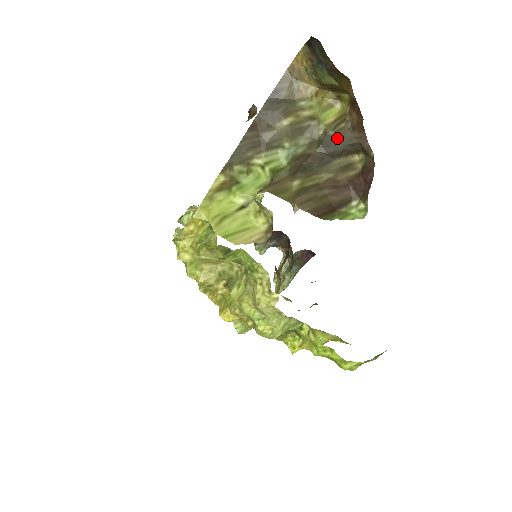
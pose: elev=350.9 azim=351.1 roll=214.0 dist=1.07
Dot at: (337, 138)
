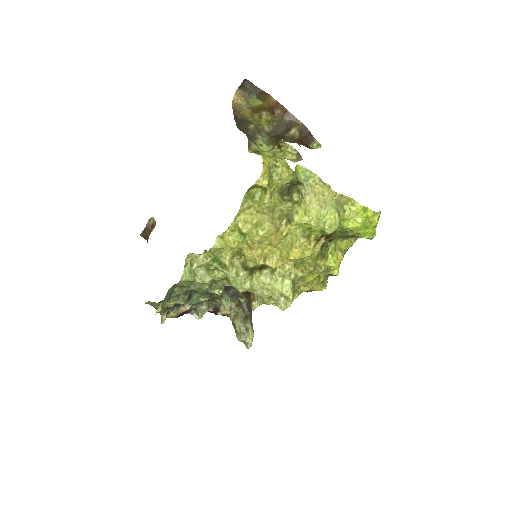
Dot at: (279, 124)
